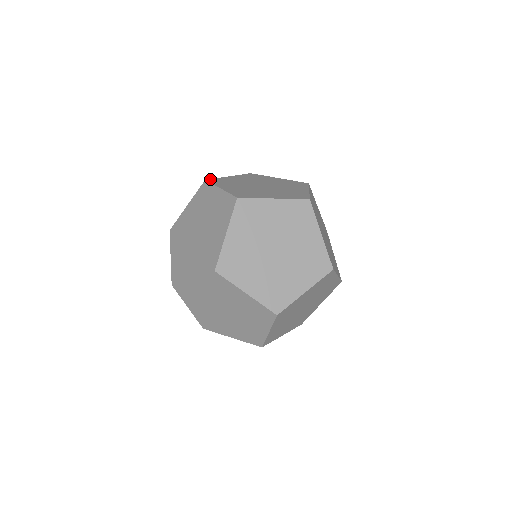
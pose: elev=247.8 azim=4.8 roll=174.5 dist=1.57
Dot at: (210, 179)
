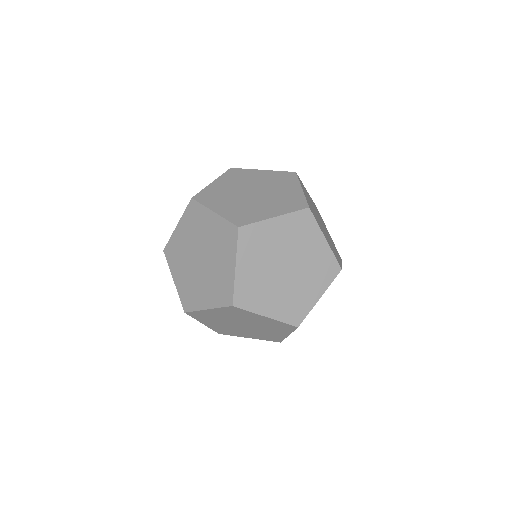
Dot at: occluded
